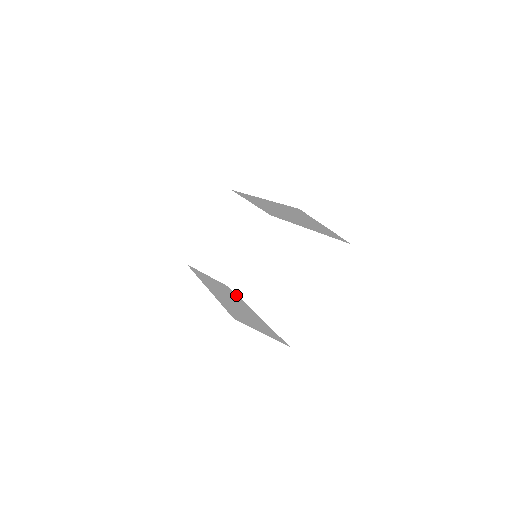
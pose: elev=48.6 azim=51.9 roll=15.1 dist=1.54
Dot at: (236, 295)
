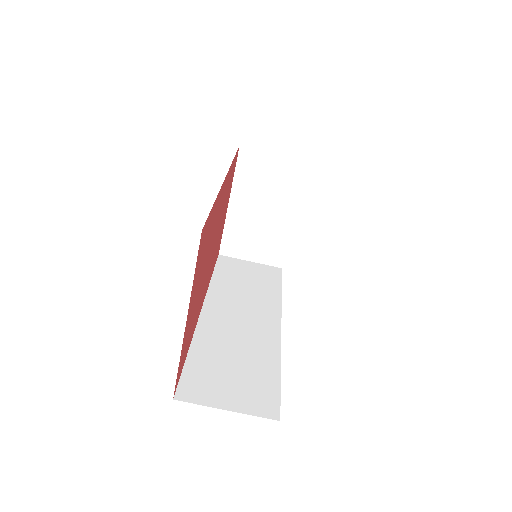
Dot at: (278, 289)
